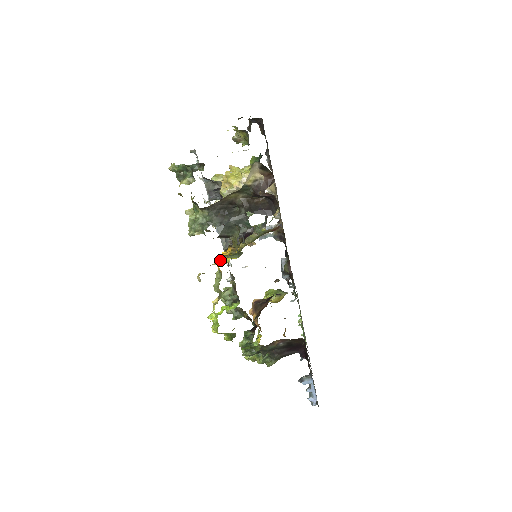
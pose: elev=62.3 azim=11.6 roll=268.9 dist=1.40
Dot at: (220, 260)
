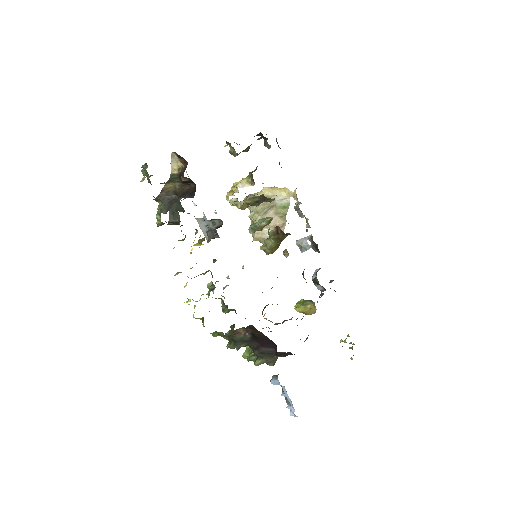
Dot at: (191, 249)
